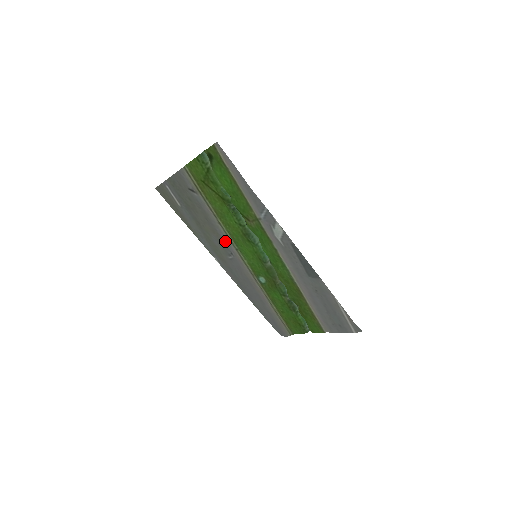
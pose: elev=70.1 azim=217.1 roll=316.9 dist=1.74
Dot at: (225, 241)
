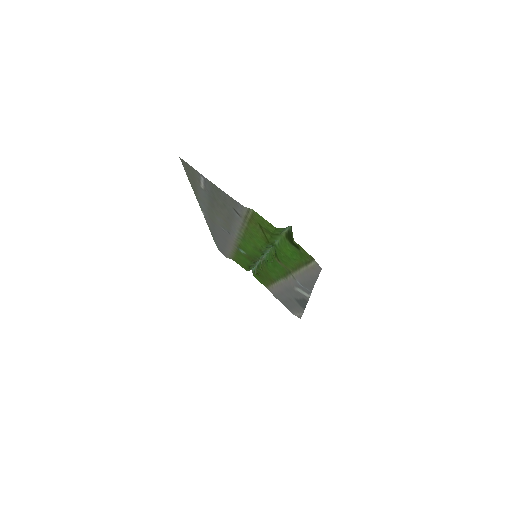
Dot at: (232, 231)
